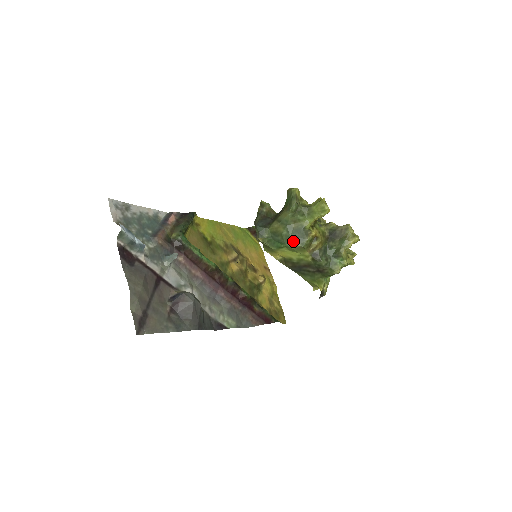
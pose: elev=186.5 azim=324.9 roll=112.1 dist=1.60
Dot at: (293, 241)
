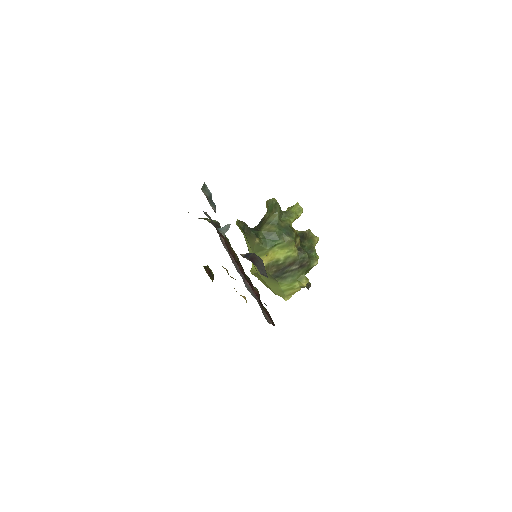
Dot at: (285, 236)
